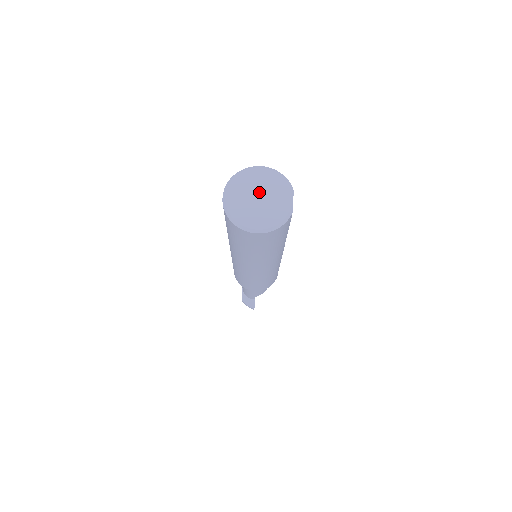
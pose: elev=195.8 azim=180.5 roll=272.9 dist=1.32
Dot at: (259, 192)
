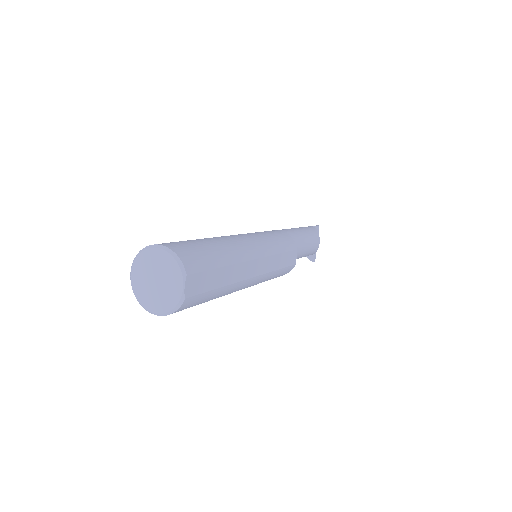
Dot at: (156, 275)
